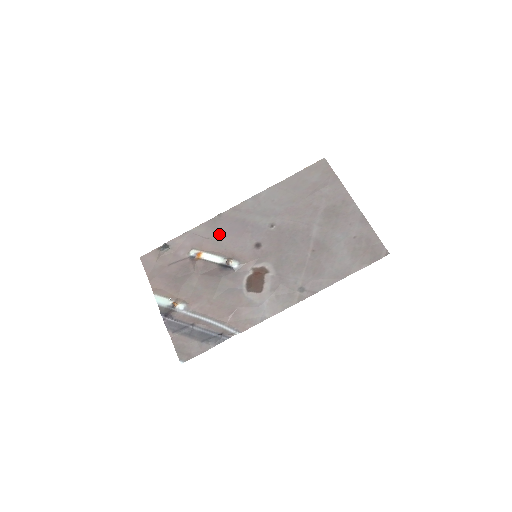
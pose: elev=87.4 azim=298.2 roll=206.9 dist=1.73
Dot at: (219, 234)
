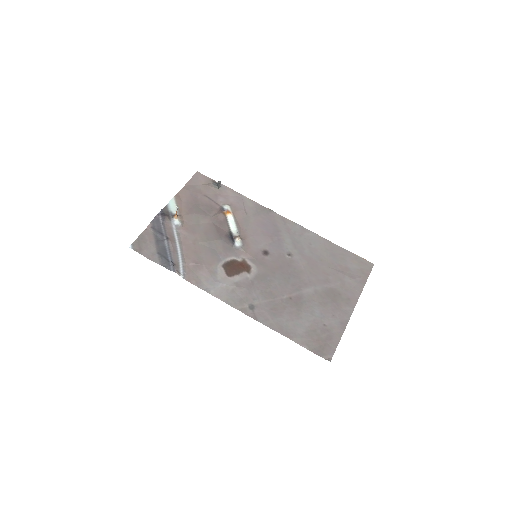
Dot at: (255, 218)
